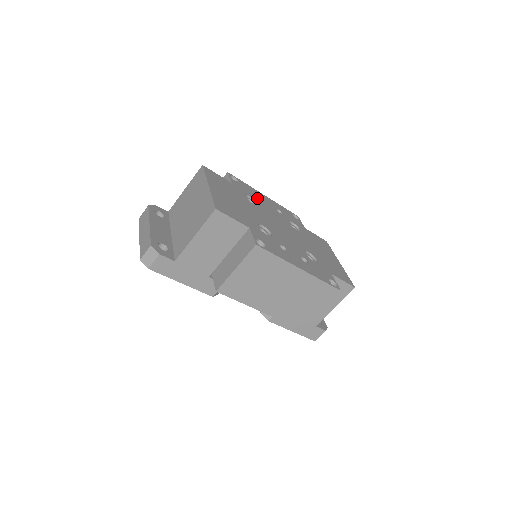
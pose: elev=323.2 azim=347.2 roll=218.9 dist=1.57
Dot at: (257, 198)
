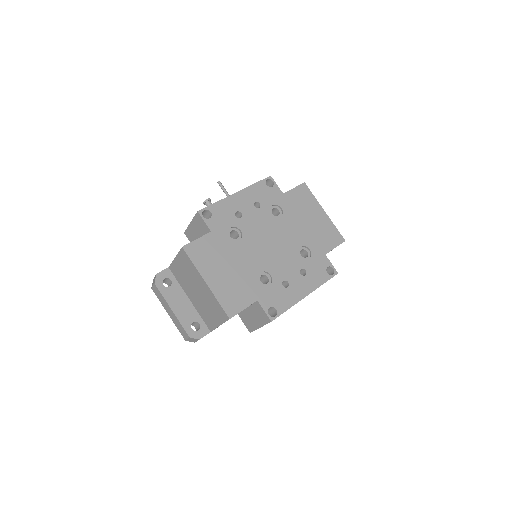
Dot at: (235, 217)
